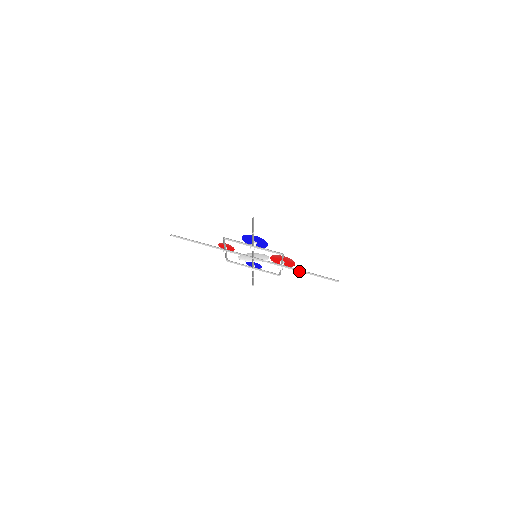
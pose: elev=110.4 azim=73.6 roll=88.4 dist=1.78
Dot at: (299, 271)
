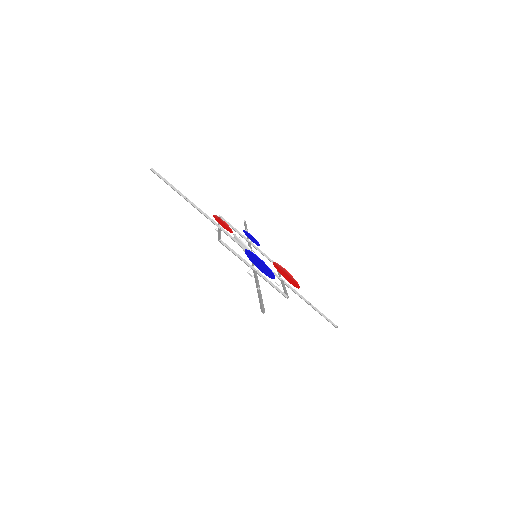
Dot at: (299, 295)
